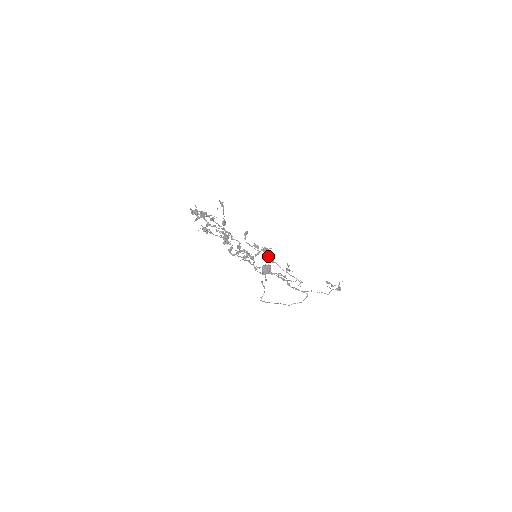
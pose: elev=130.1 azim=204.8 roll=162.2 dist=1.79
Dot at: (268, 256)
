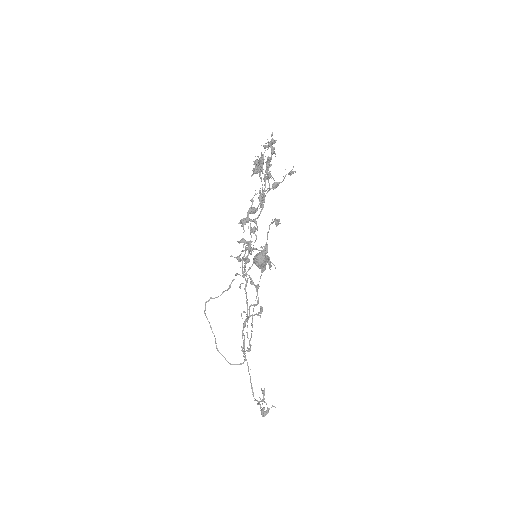
Dot at: occluded
